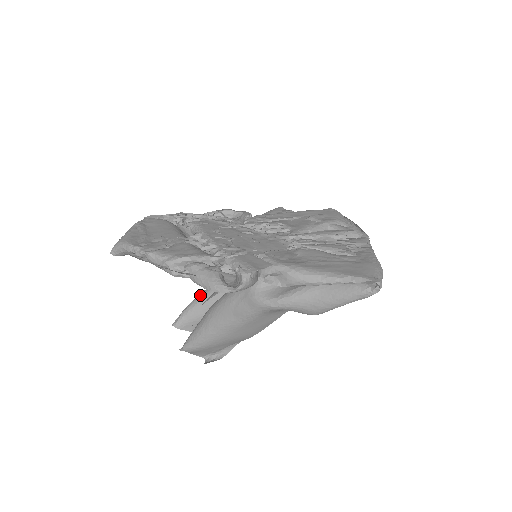
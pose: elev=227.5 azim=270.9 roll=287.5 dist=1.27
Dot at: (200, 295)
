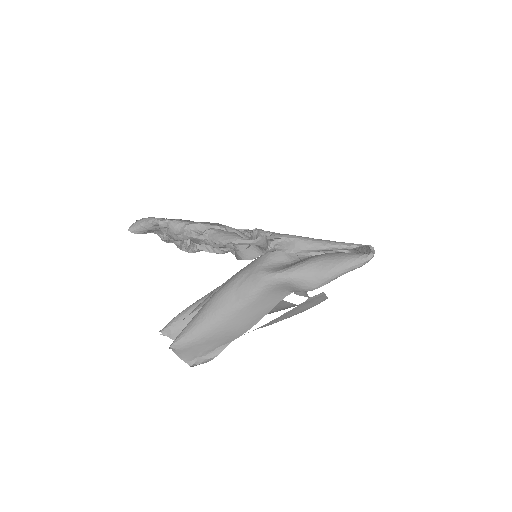
Dot at: (192, 304)
